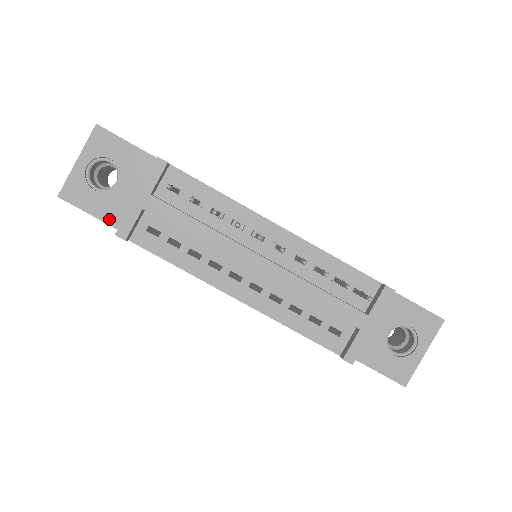
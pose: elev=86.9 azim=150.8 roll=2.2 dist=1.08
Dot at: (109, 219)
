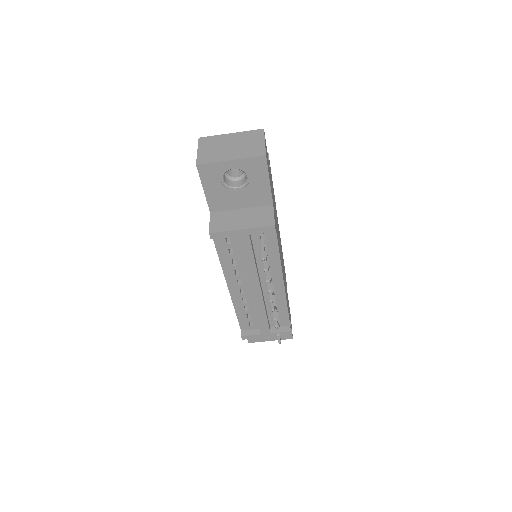
Dot at: (211, 200)
